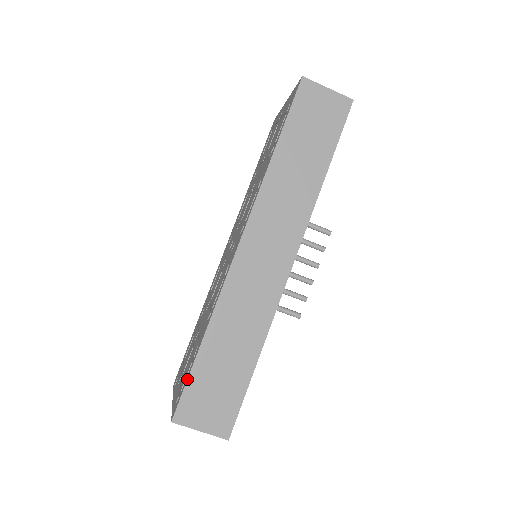
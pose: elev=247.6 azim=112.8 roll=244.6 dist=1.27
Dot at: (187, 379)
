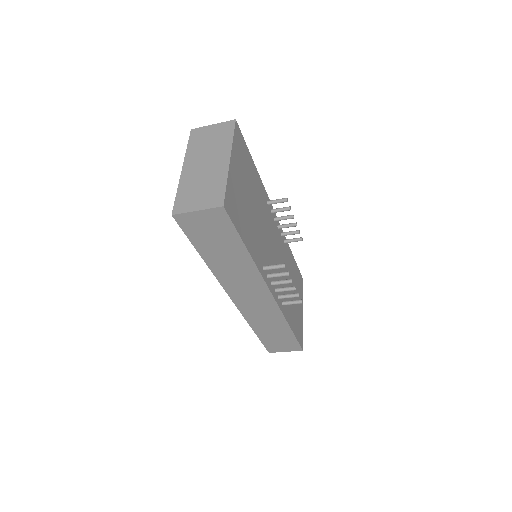
Dot at: (261, 342)
